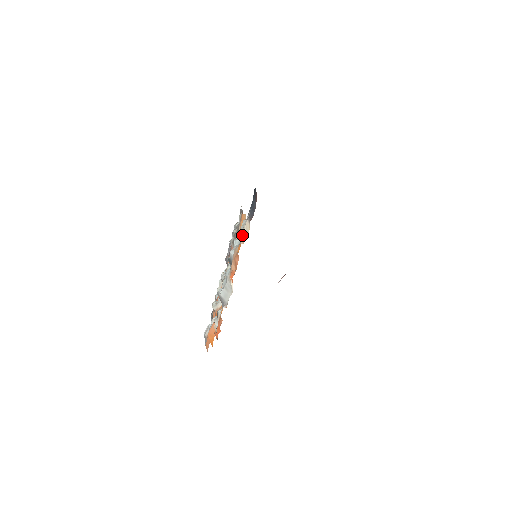
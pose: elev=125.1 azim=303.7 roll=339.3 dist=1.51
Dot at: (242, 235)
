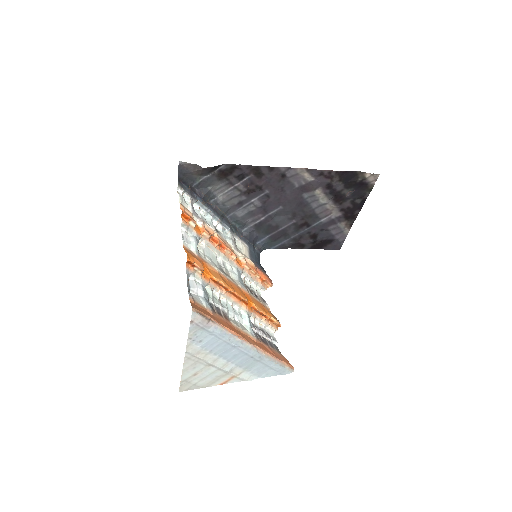
Dot at: (240, 253)
